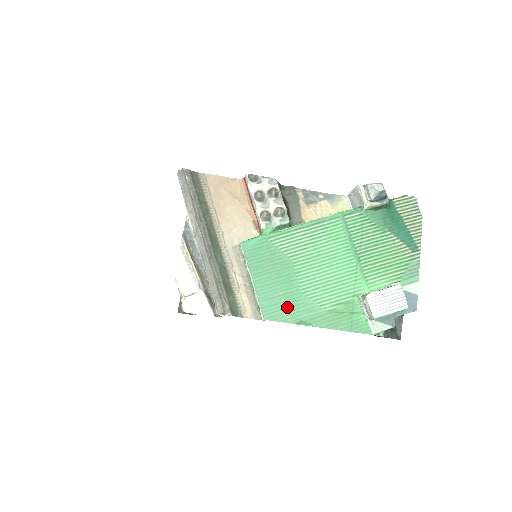
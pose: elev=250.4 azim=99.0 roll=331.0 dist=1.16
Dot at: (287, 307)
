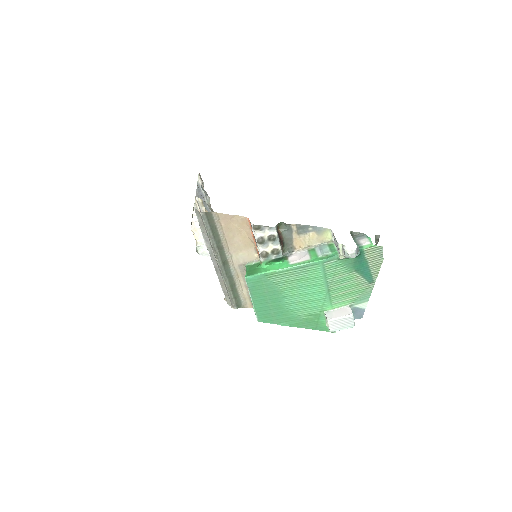
Dot at: (275, 316)
